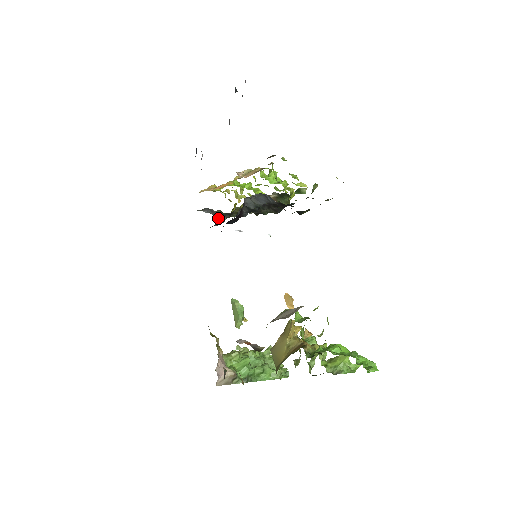
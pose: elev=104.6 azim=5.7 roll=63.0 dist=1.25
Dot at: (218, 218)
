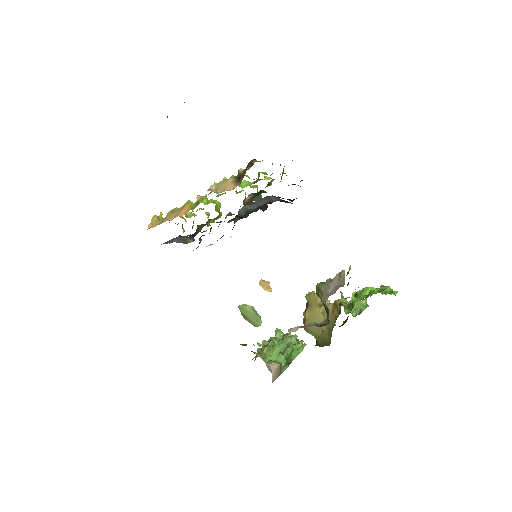
Dot at: (187, 243)
